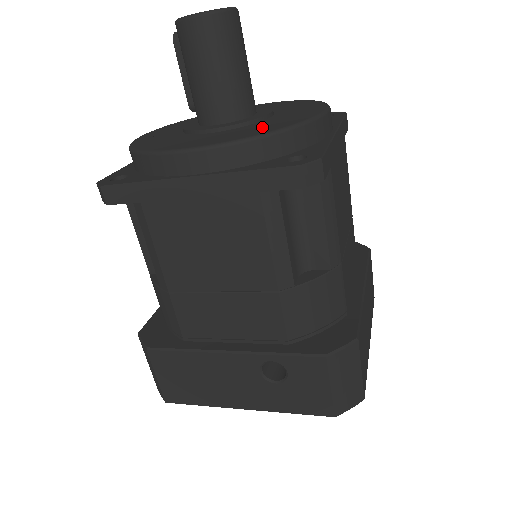
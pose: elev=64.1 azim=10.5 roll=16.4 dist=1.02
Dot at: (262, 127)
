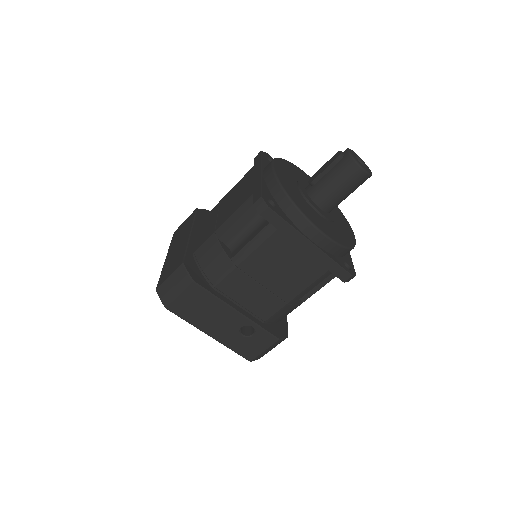
Dot at: (341, 235)
